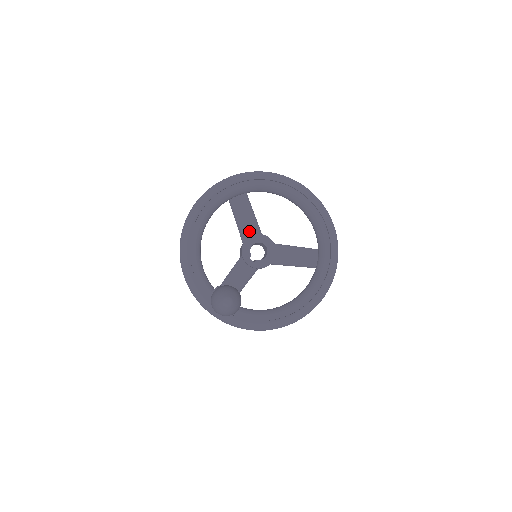
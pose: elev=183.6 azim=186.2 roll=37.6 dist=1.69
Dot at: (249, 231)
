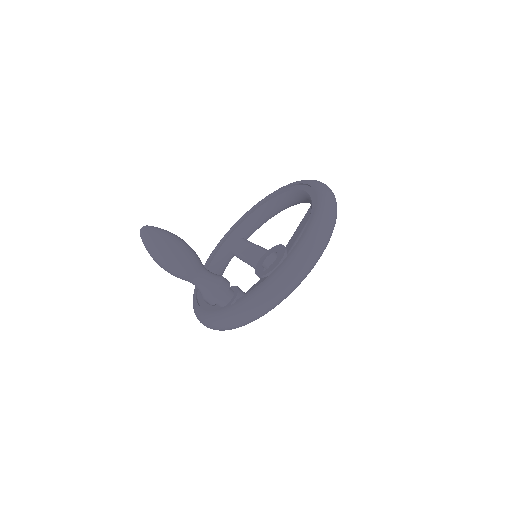
Dot at: (259, 258)
